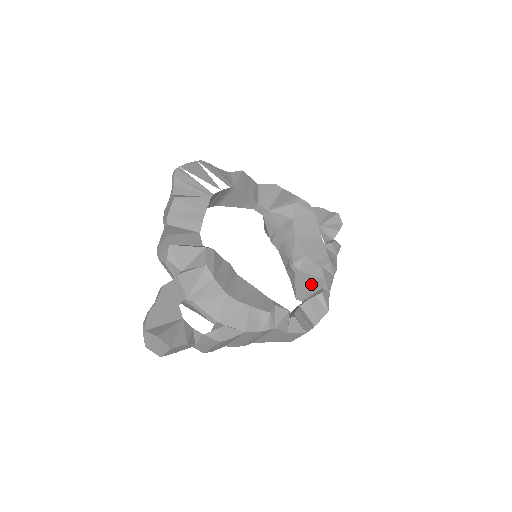
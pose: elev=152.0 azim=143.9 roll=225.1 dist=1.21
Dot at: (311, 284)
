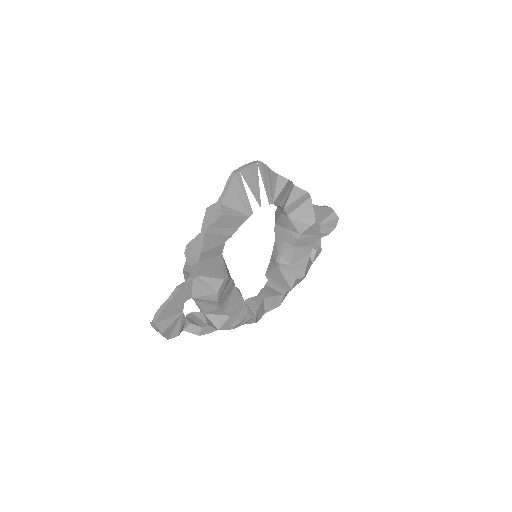
Dot at: (281, 281)
